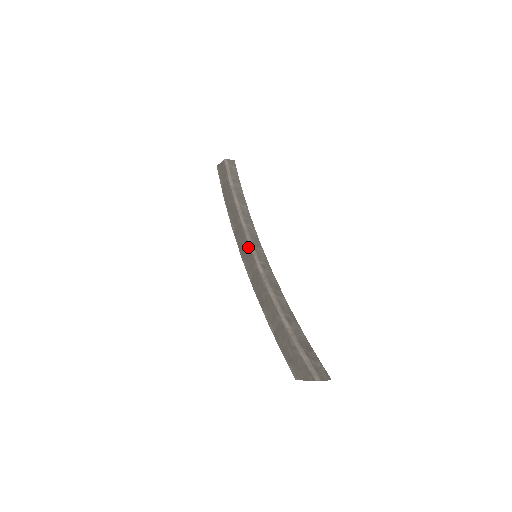
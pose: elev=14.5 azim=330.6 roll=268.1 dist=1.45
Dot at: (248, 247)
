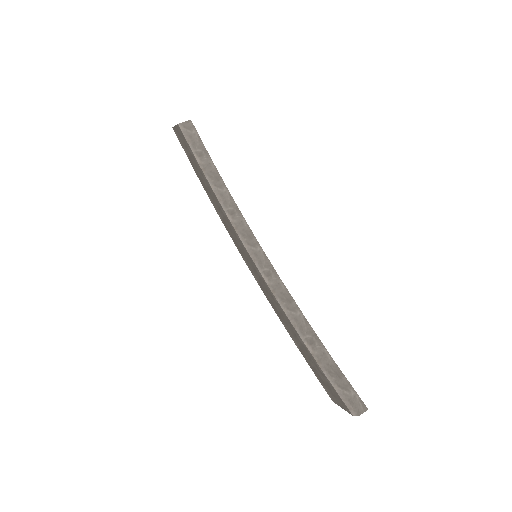
Dot at: (244, 249)
